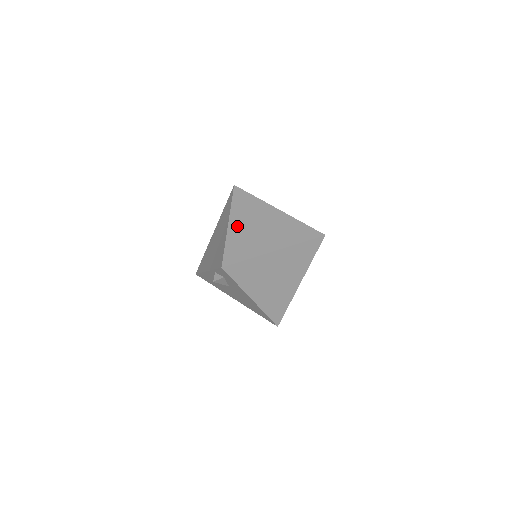
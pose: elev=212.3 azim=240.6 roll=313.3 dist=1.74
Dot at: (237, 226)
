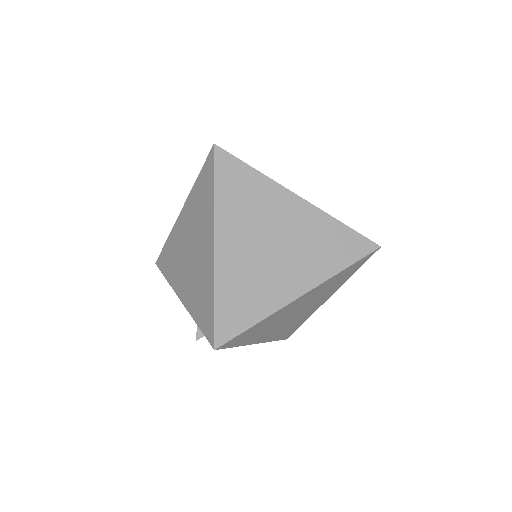
Dot at: (231, 249)
